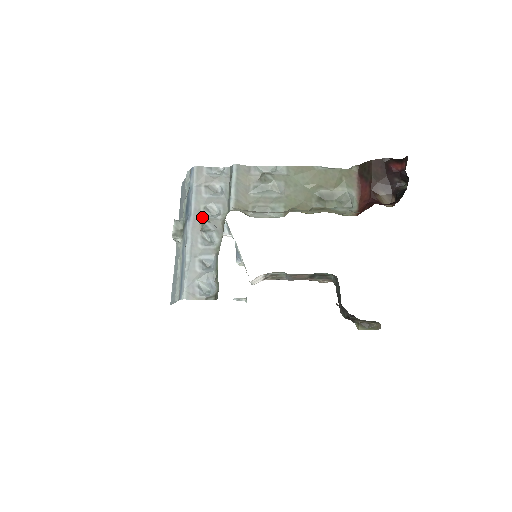
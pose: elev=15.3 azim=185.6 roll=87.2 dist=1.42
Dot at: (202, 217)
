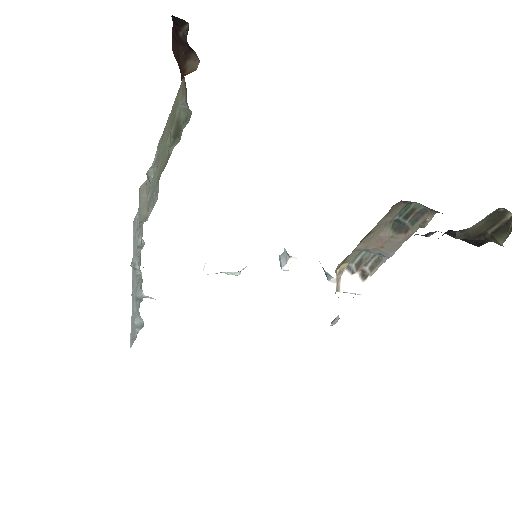
Dot at: occluded
